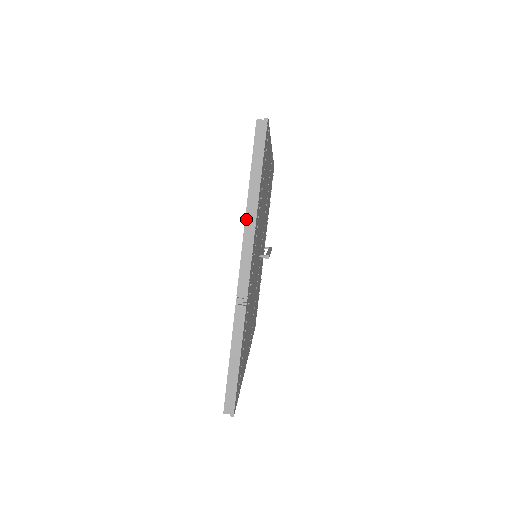
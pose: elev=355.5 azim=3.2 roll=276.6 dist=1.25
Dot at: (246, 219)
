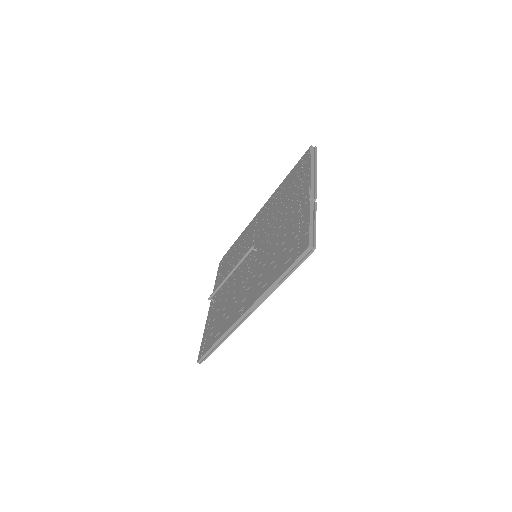
Dot at: (311, 172)
